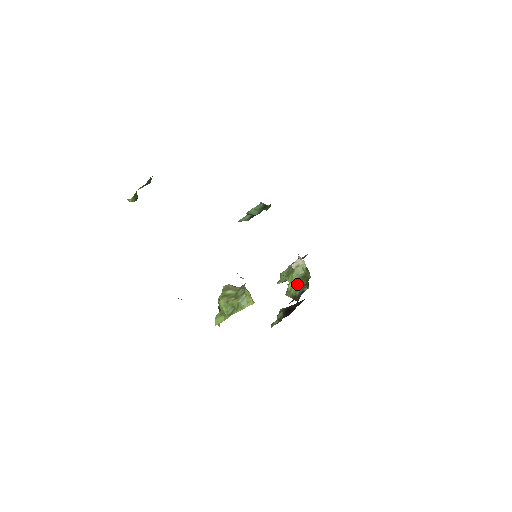
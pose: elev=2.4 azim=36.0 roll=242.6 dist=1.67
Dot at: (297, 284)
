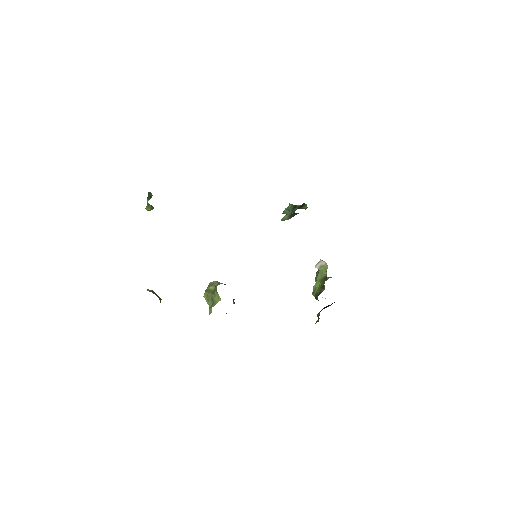
Dot at: (319, 285)
